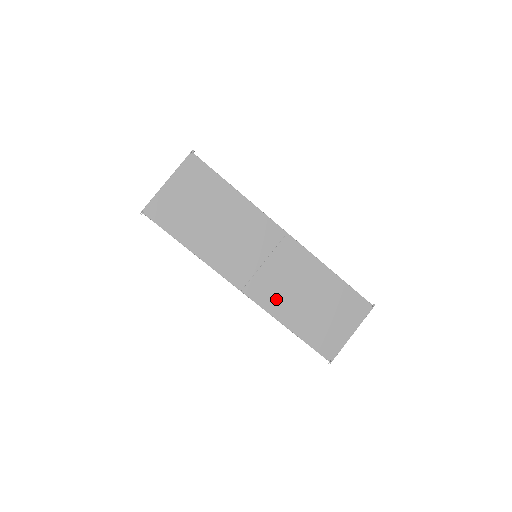
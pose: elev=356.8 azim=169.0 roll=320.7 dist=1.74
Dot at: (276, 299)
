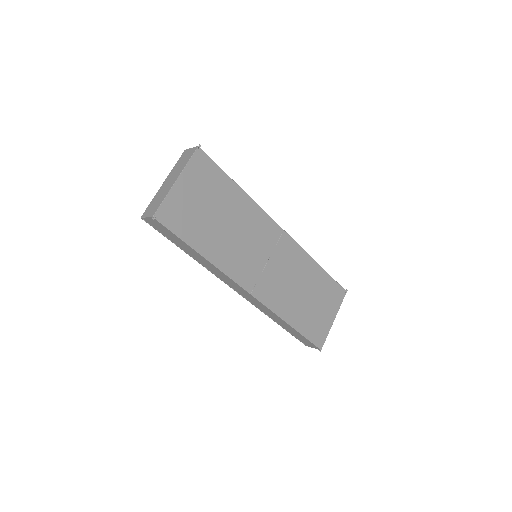
Dot at: (279, 297)
